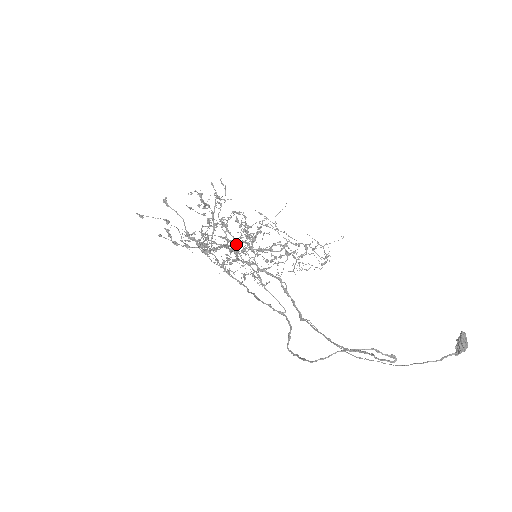
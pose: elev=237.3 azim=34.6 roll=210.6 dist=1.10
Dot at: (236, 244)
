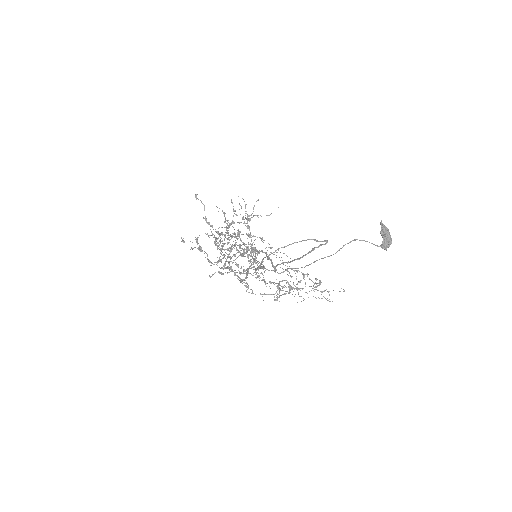
Dot at: occluded
